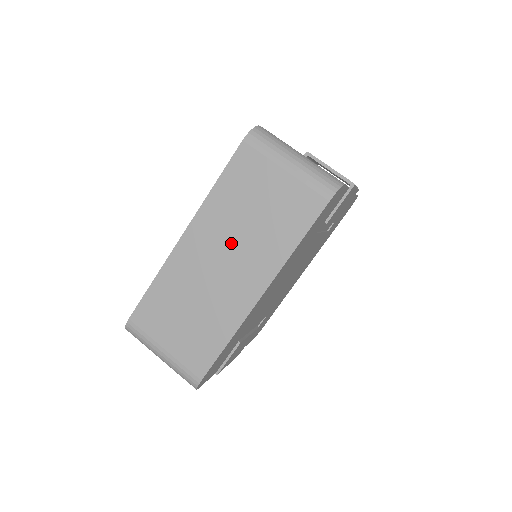
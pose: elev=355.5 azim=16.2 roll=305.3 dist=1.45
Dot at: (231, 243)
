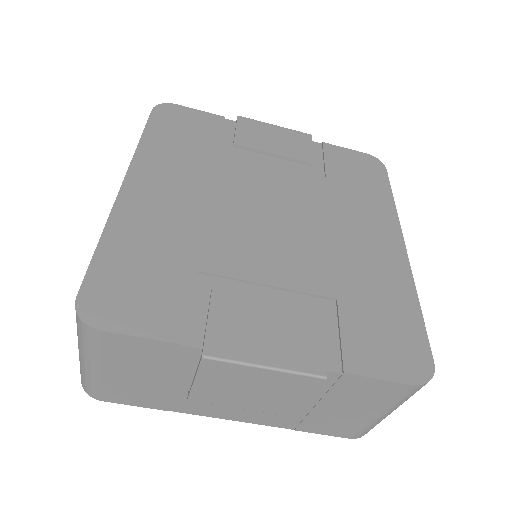
Dot at: occluded
